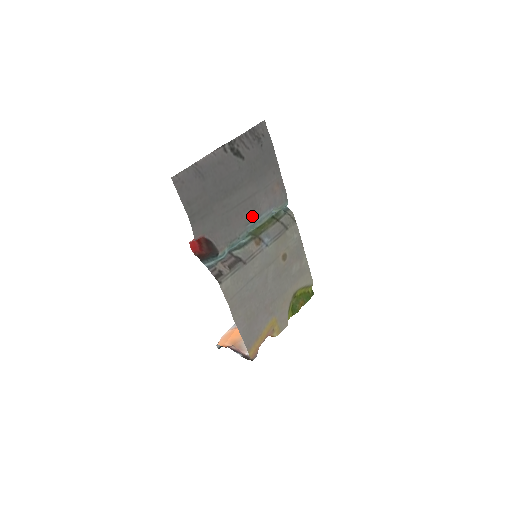
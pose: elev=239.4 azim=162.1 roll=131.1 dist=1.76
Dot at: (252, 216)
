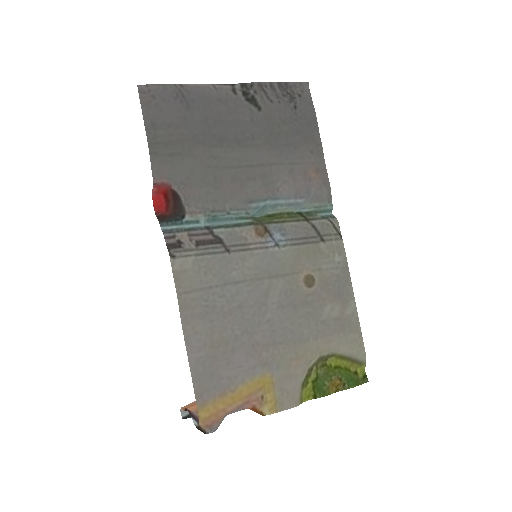
Dot at: (260, 193)
